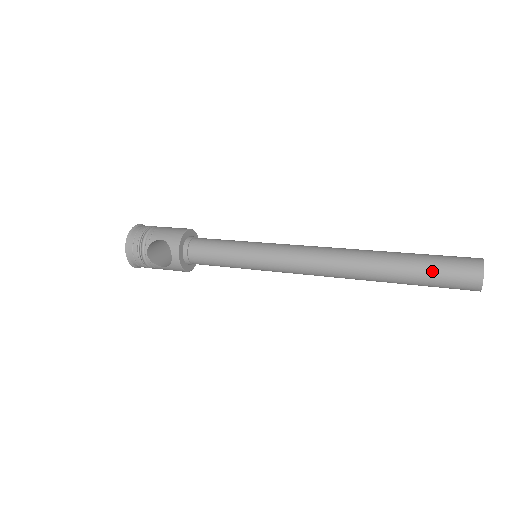
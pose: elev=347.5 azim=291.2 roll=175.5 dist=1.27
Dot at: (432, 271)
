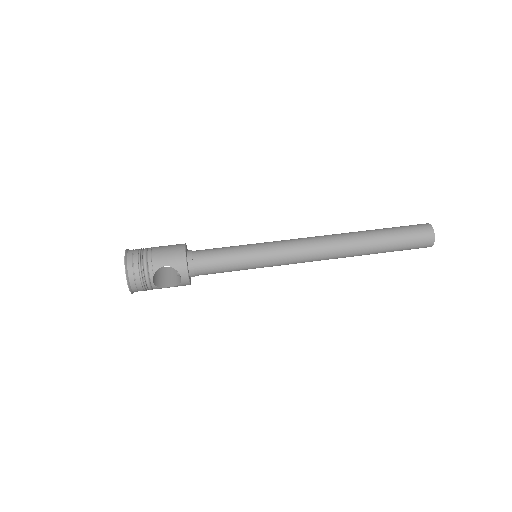
Dot at: (402, 243)
